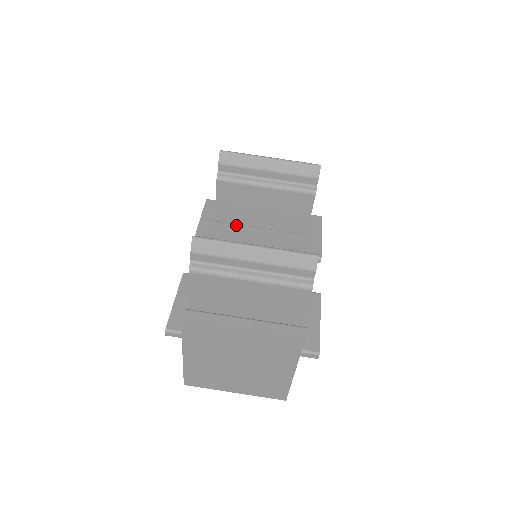
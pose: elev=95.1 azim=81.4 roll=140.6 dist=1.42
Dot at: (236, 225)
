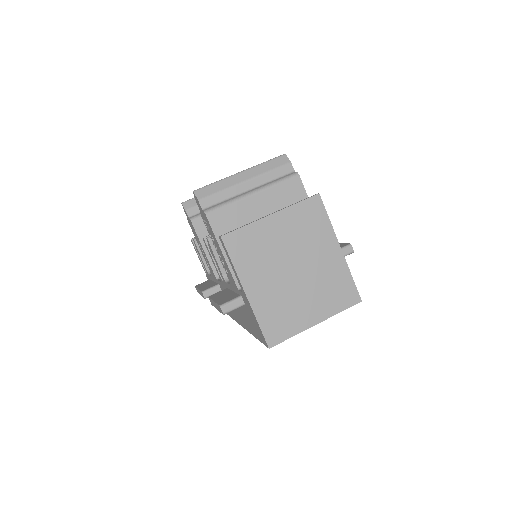
Dot at: occluded
